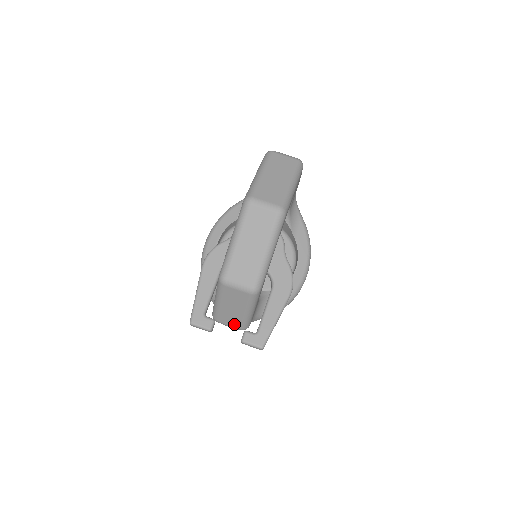
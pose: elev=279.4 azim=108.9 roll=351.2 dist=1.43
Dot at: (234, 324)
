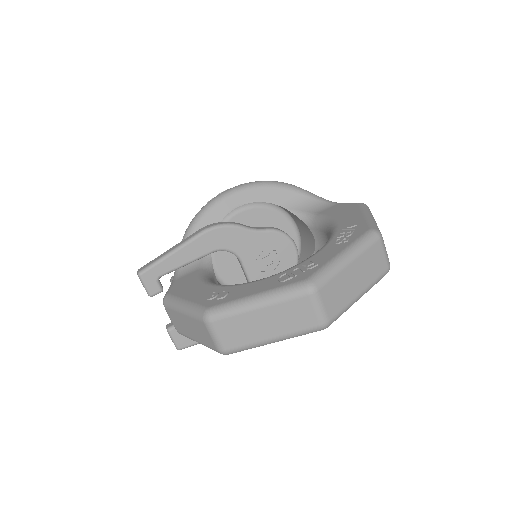
Dot at: (176, 325)
